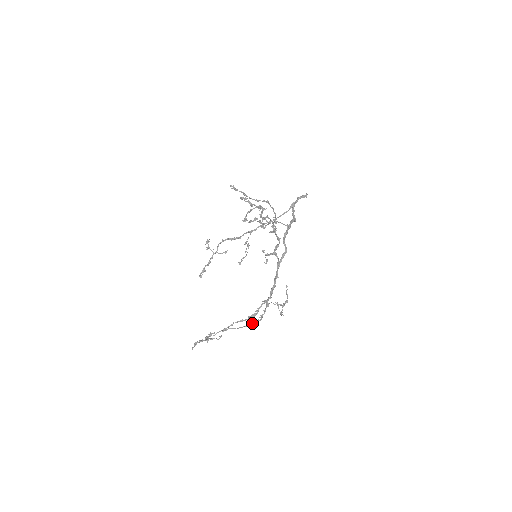
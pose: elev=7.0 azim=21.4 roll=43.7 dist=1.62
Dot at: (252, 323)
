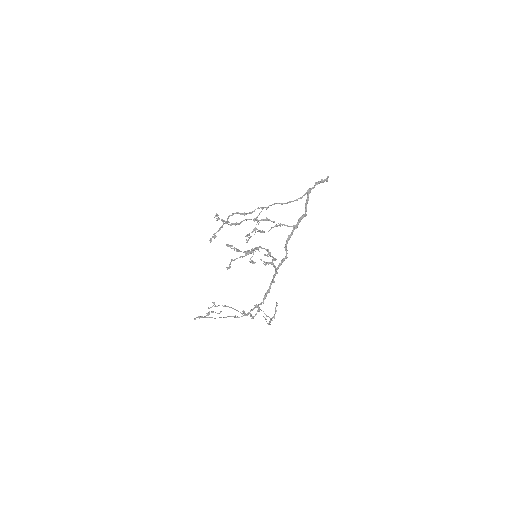
Dot at: occluded
